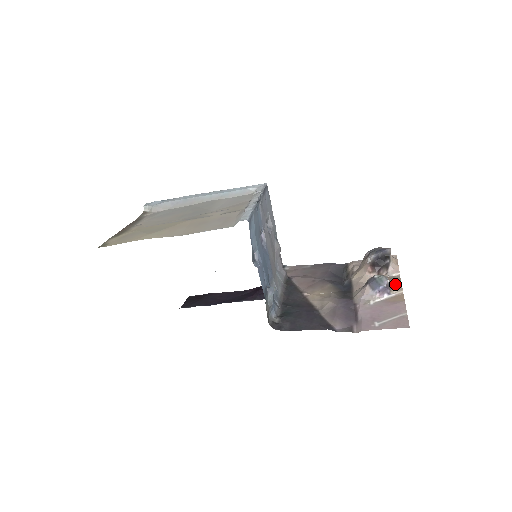
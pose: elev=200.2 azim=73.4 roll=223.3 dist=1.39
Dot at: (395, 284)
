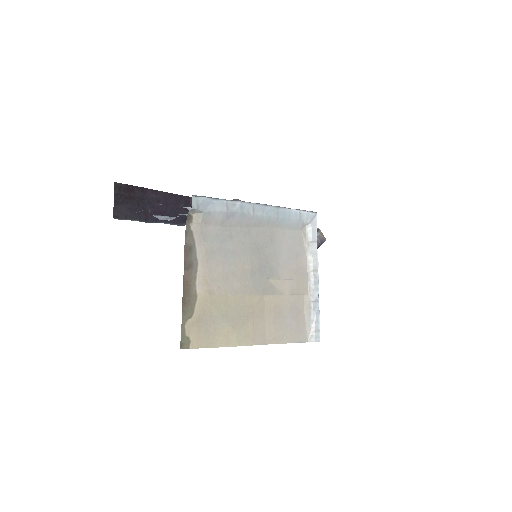
Dot at: occluded
